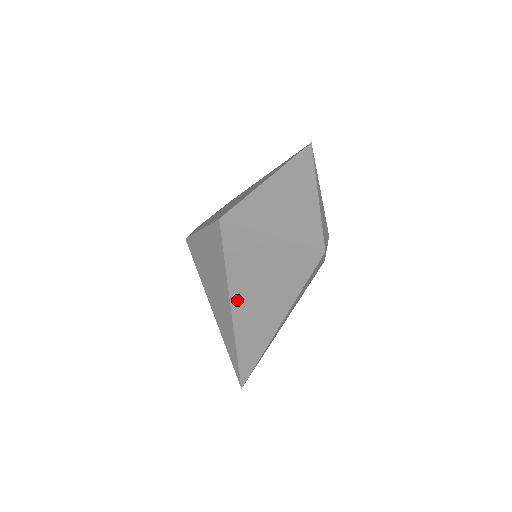
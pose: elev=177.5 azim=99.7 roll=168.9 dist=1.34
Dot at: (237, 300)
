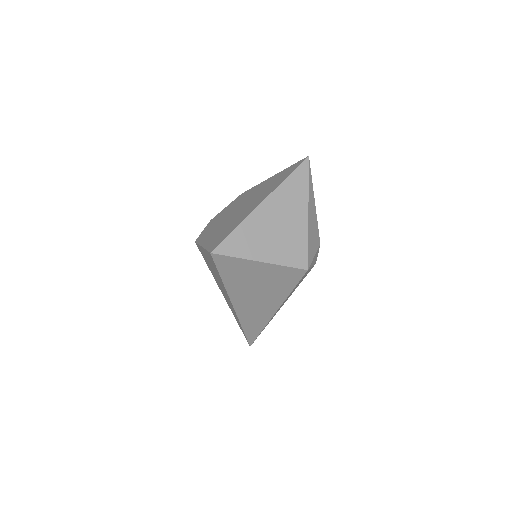
Dot at: (236, 298)
